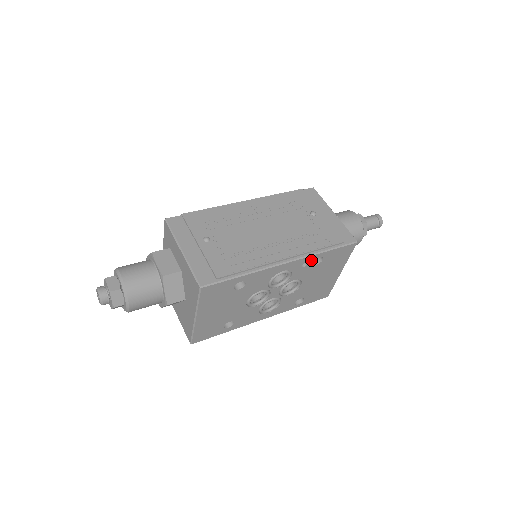
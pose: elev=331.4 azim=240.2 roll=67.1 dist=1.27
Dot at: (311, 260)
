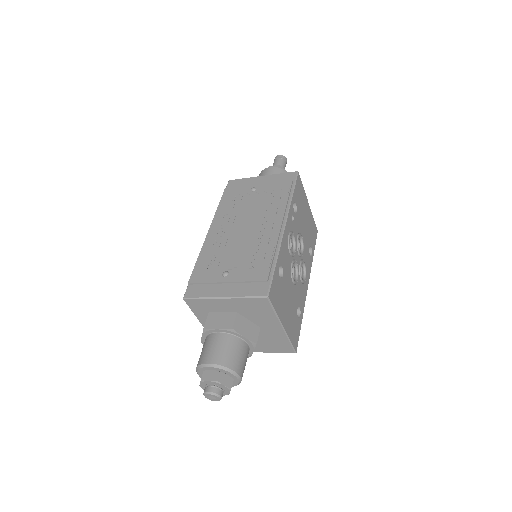
Dot at: (292, 211)
